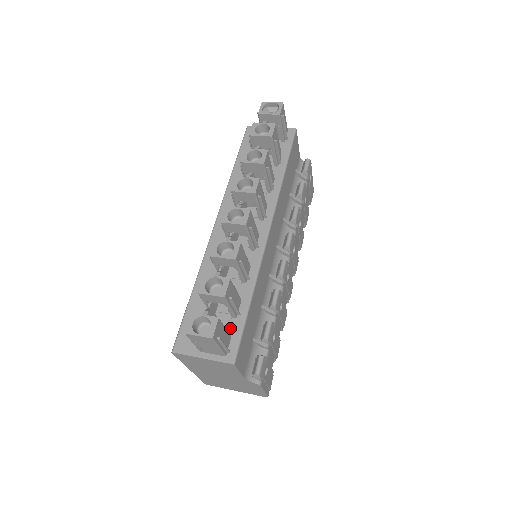
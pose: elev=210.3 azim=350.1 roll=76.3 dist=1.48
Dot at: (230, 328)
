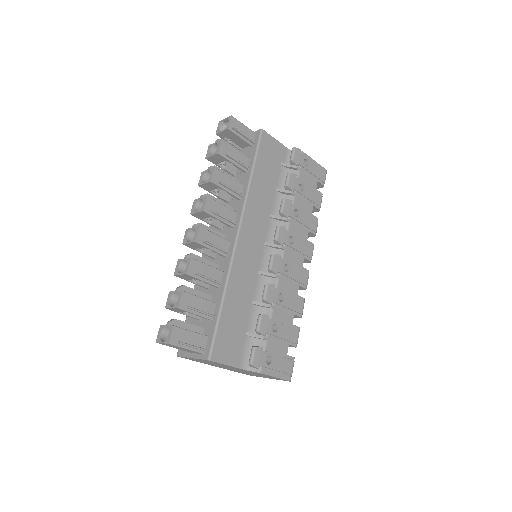
Dot at: (208, 329)
